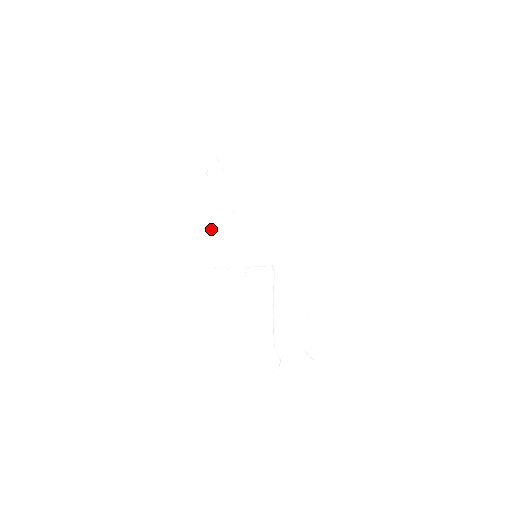
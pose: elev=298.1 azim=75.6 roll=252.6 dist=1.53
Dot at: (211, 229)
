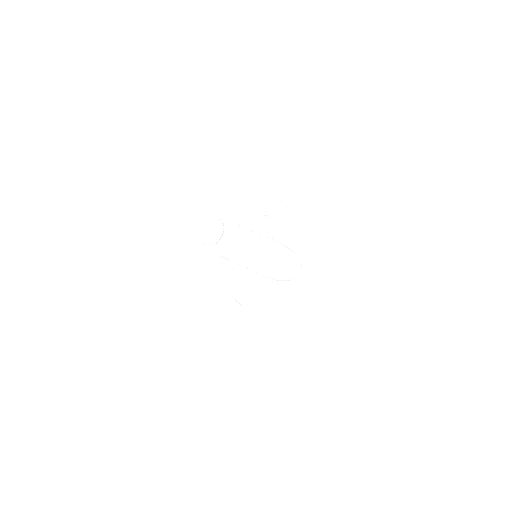
Dot at: occluded
